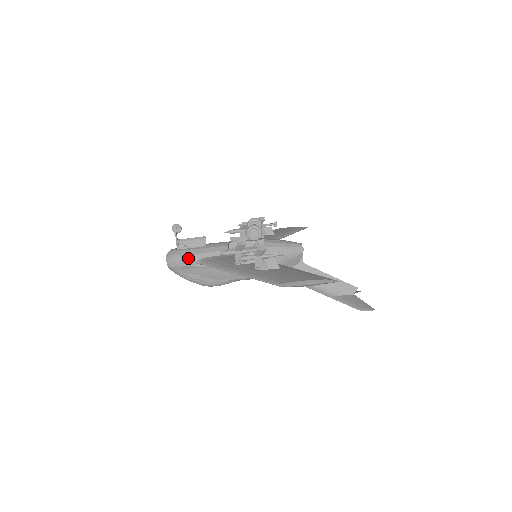
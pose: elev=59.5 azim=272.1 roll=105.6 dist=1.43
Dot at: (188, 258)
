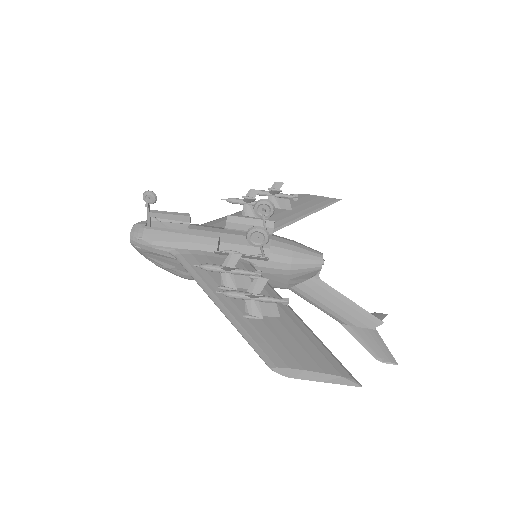
Dot at: (159, 244)
